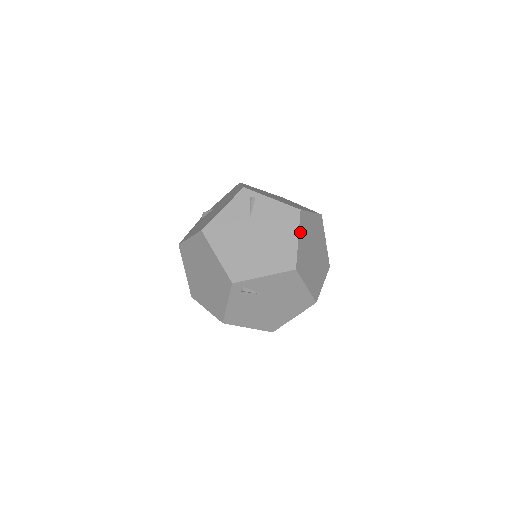
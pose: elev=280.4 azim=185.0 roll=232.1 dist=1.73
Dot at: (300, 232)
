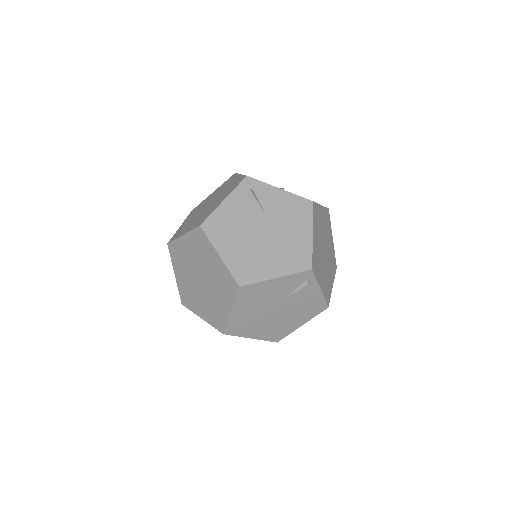
Dot at: (309, 318)
